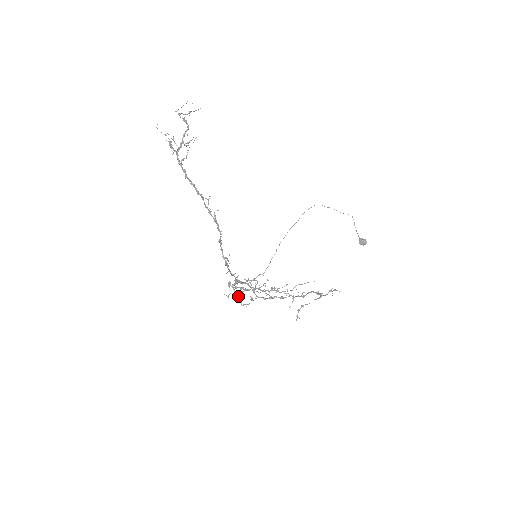
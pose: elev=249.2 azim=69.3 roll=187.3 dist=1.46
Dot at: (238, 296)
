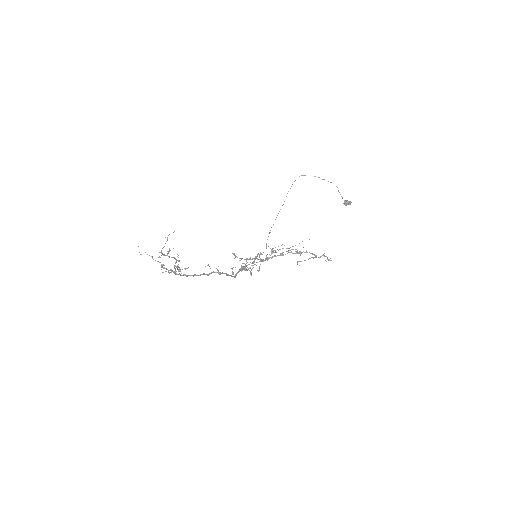
Dot at: occluded
